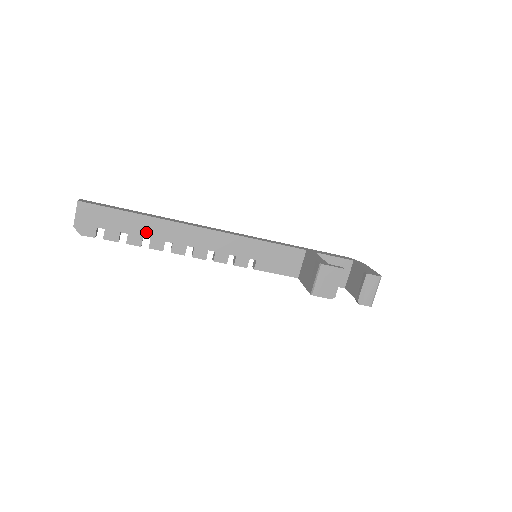
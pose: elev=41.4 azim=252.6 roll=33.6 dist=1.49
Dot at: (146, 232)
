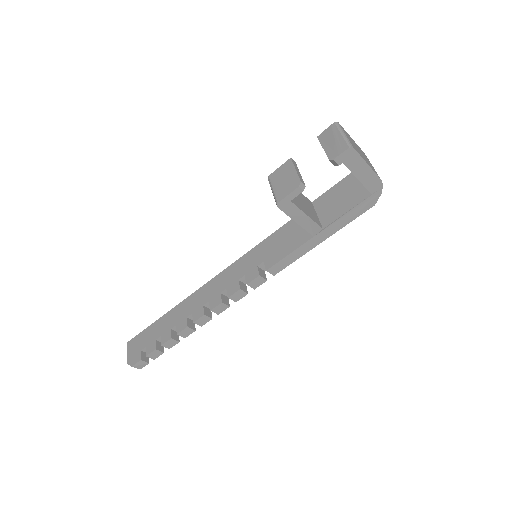
Dot at: (172, 323)
